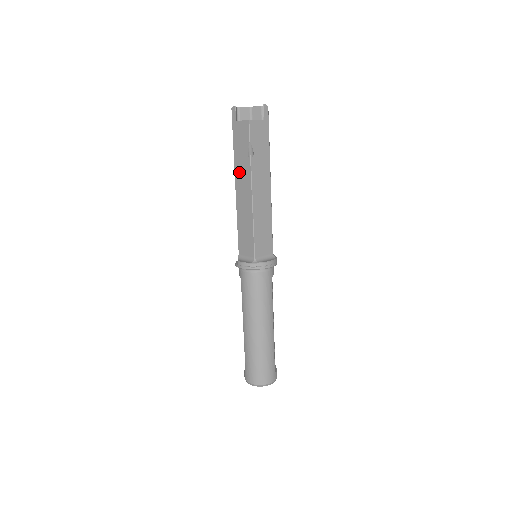
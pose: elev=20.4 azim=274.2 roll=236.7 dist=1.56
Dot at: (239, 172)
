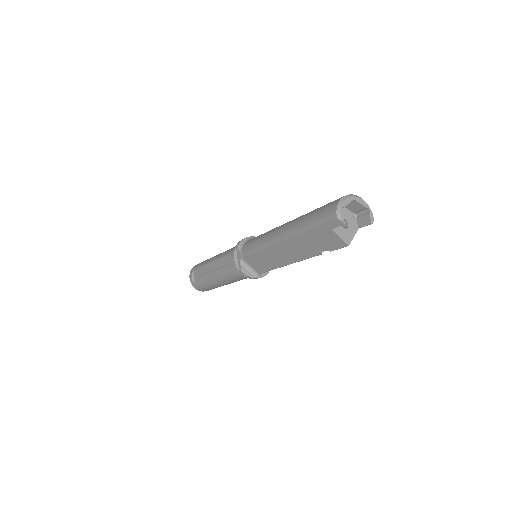
Dot at: (296, 244)
